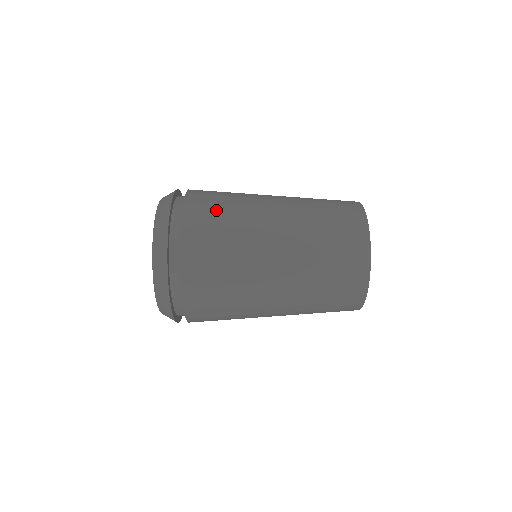
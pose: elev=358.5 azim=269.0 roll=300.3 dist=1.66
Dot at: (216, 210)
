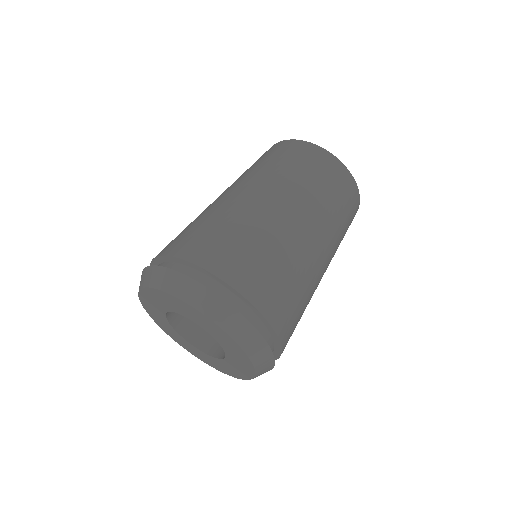
Dot at: (270, 272)
